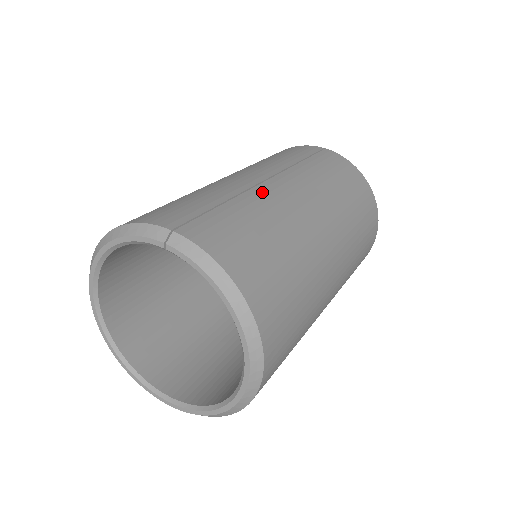
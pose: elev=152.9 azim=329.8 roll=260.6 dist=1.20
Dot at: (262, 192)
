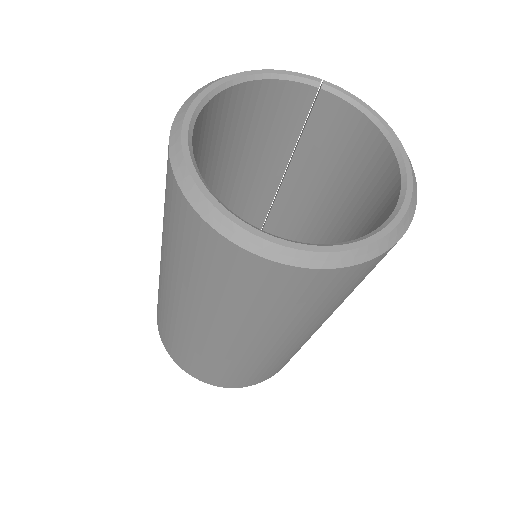
Dot at: occluded
